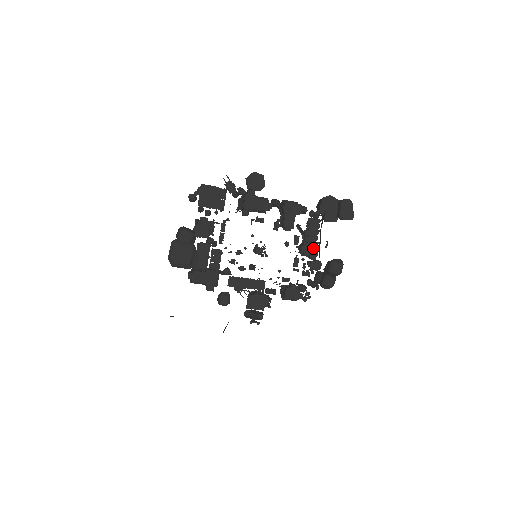
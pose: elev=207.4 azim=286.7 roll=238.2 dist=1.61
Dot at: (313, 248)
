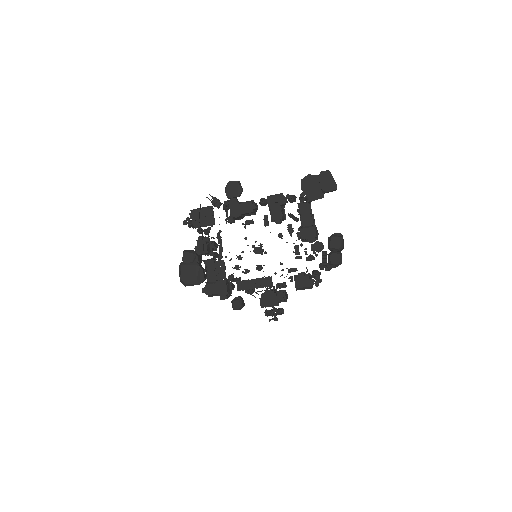
Dot at: (308, 231)
